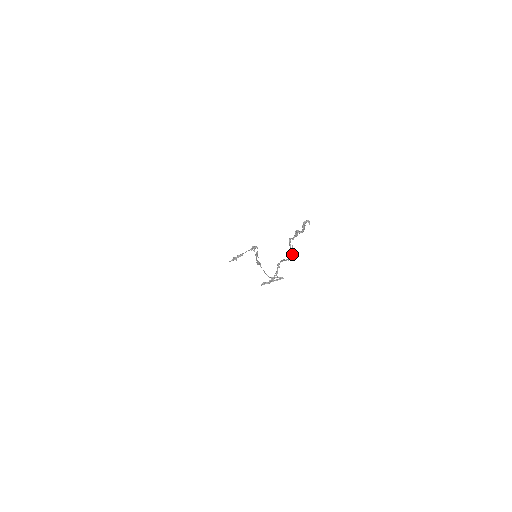
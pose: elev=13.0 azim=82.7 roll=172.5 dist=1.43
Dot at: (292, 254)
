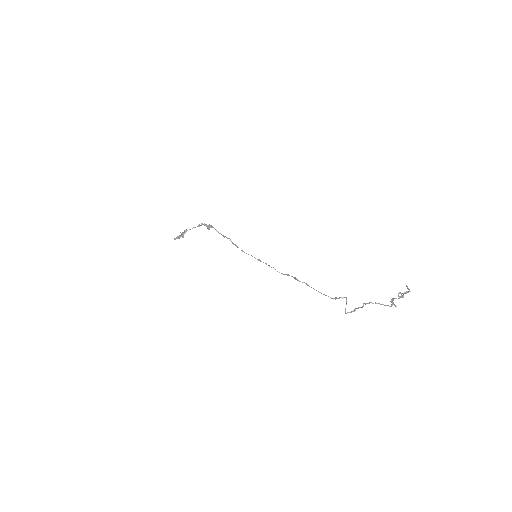
Dot at: (395, 306)
